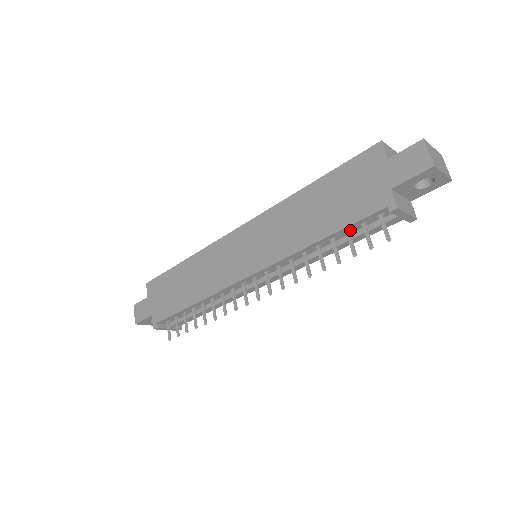
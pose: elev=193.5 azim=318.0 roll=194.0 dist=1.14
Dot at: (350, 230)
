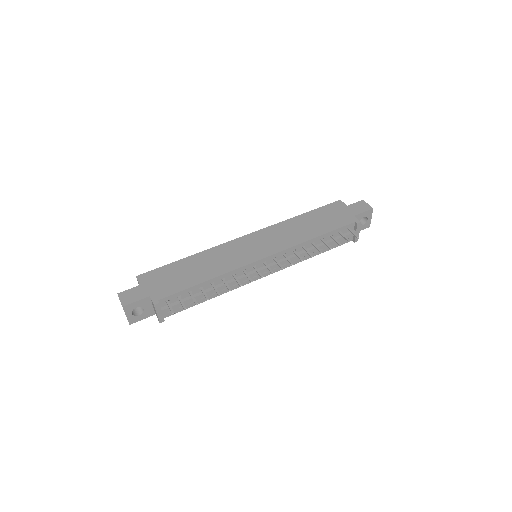
Dot at: (332, 236)
